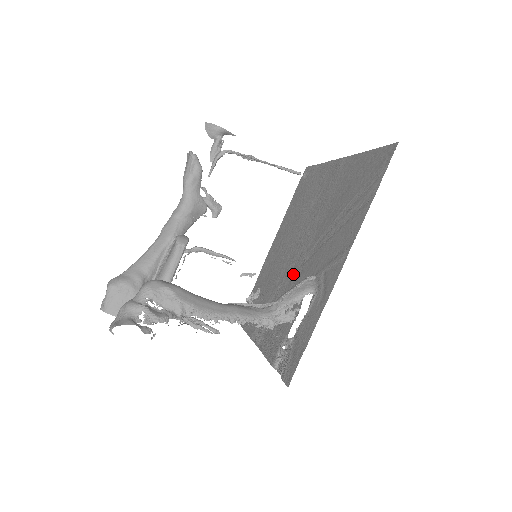
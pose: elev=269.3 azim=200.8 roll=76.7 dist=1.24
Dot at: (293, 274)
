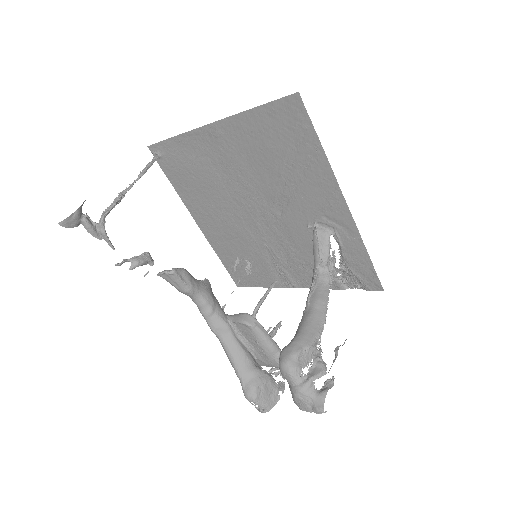
Dot at: (274, 231)
